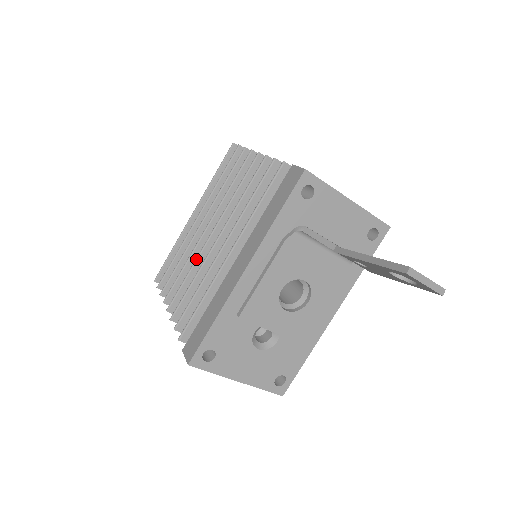
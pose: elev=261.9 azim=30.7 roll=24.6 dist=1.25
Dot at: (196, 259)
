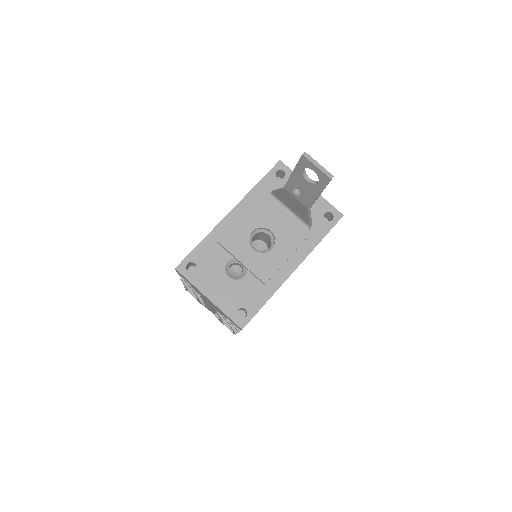
Dot at: occluded
